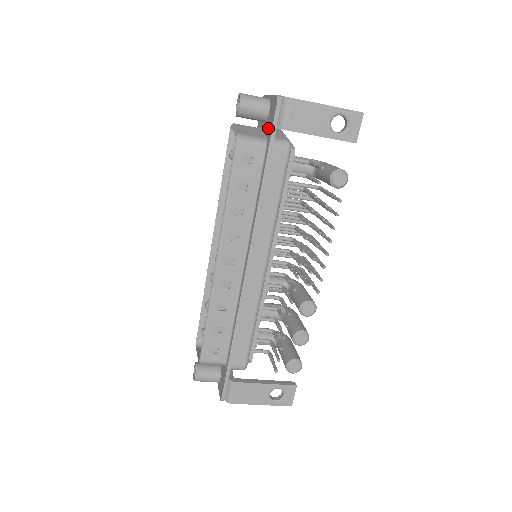
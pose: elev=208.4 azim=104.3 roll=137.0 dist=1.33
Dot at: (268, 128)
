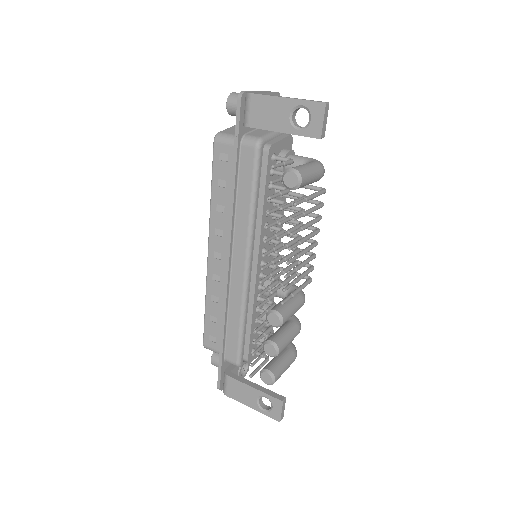
Dot at: occluded
